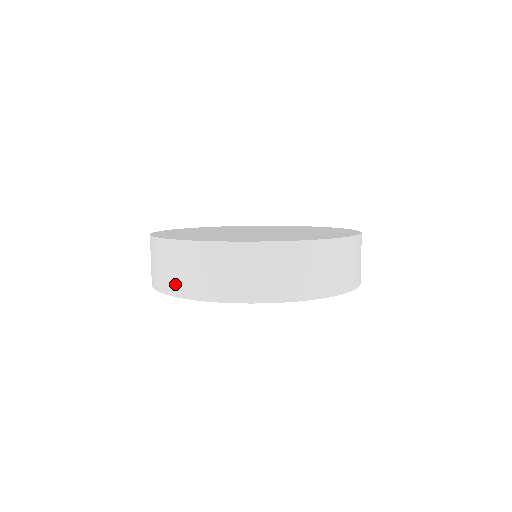
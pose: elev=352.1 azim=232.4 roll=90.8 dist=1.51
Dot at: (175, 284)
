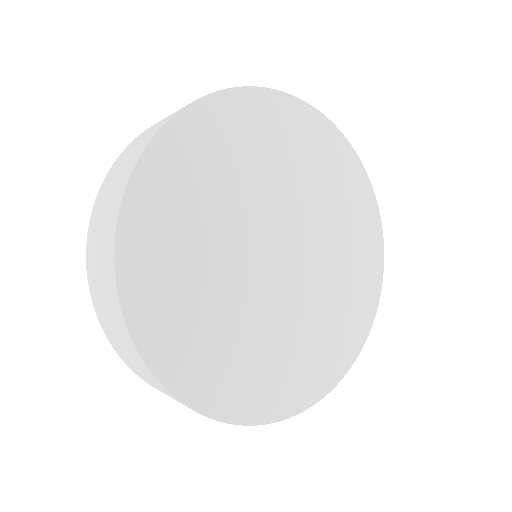
Dot at: (144, 141)
